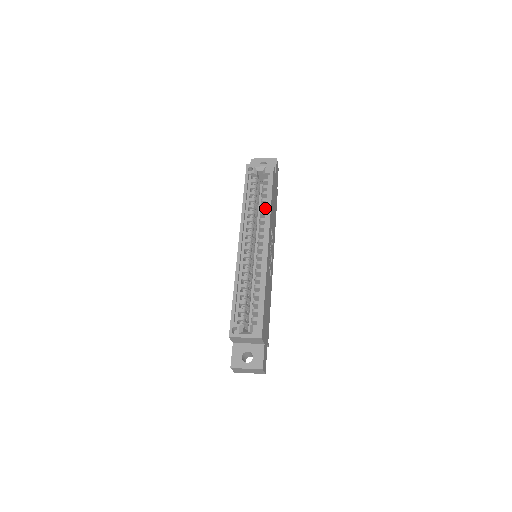
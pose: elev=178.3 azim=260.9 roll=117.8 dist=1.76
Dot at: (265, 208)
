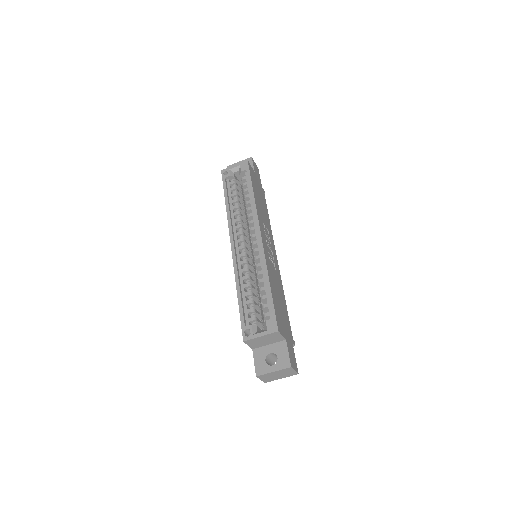
Dot at: (250, 204)
